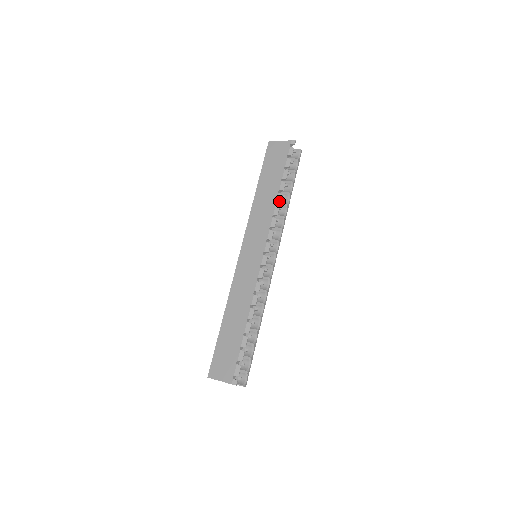
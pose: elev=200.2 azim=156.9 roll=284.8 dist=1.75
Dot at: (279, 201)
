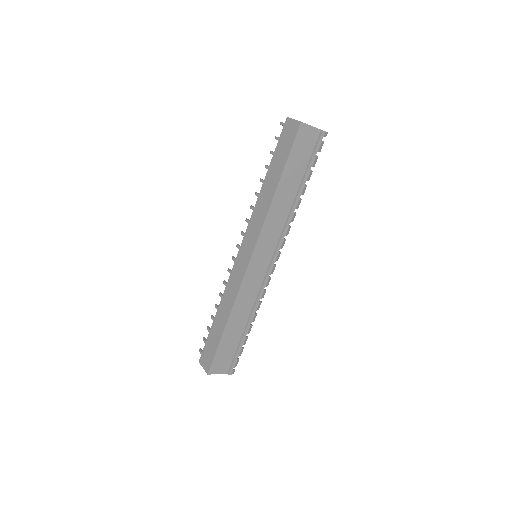
Dot at: (298, 207)
